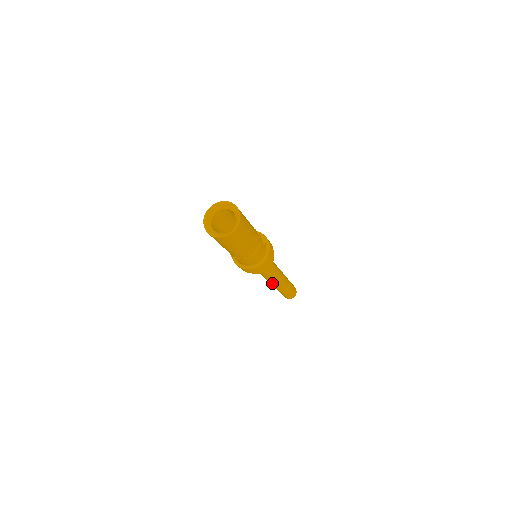
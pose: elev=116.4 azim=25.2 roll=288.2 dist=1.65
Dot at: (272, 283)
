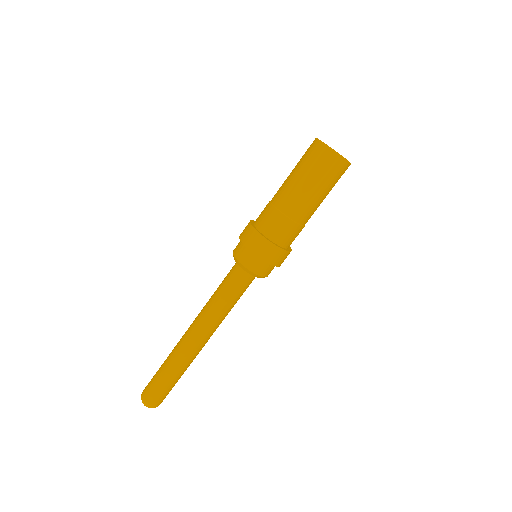
Dot at: (200, 330)
